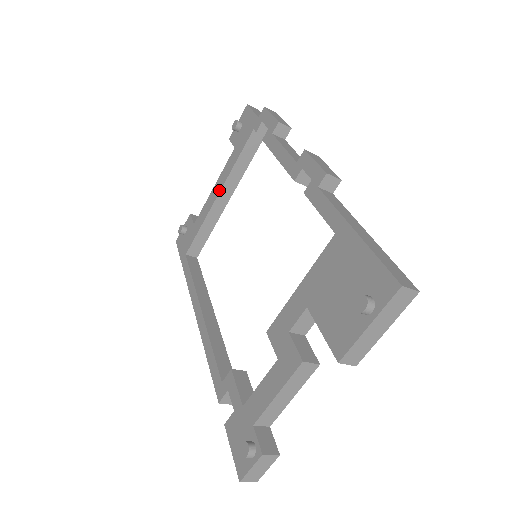
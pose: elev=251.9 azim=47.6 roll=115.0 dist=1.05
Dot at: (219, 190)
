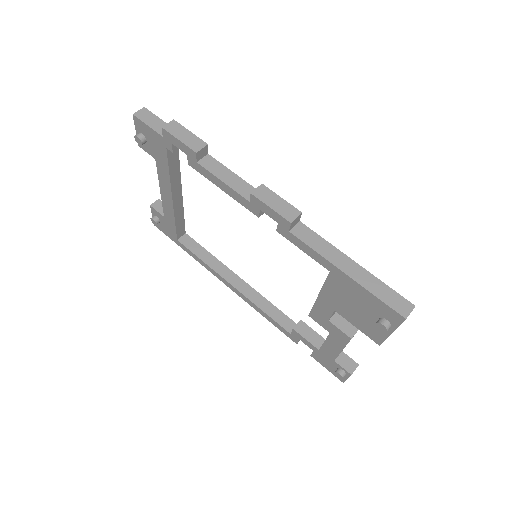
Dot at: (170, 196)
